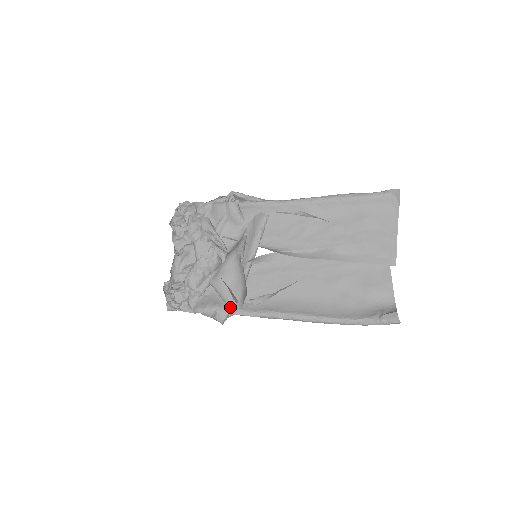
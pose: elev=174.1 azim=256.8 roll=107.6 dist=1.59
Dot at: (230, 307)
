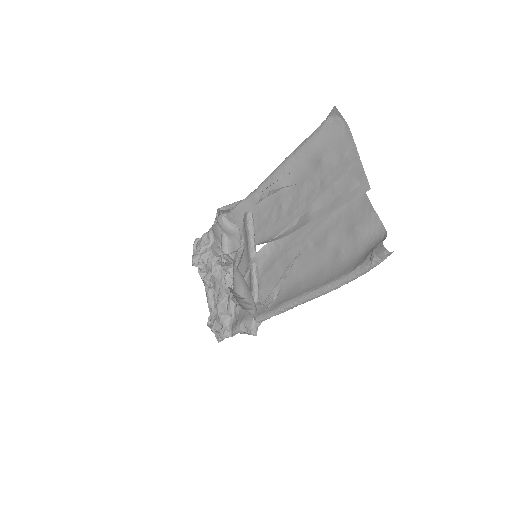
Dot at: (252, 316)
